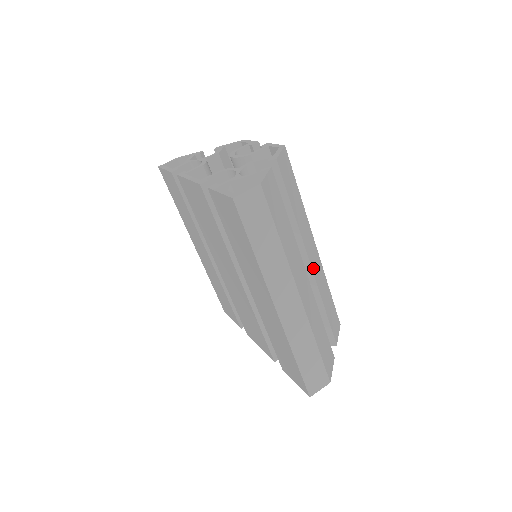
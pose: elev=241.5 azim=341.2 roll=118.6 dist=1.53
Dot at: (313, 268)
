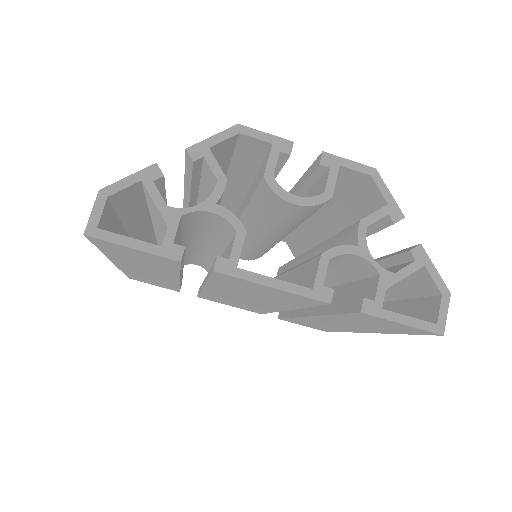
Dot at: occluded
